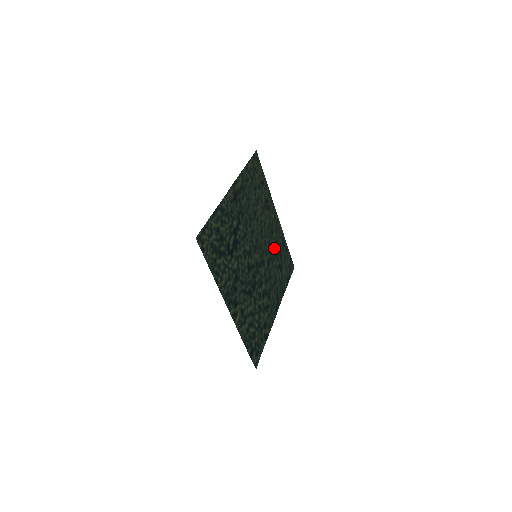
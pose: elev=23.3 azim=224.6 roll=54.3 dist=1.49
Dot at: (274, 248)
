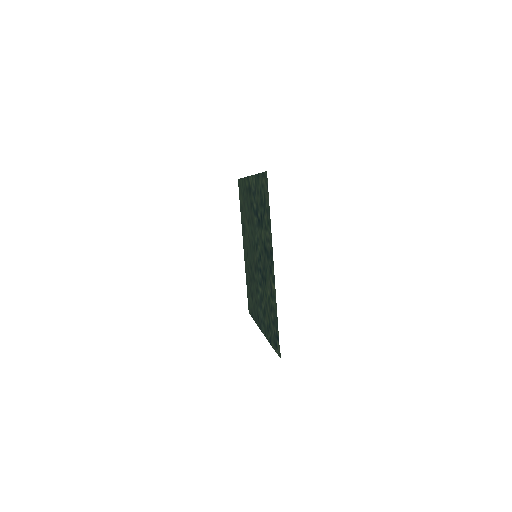
Dot at: (250, 272)
